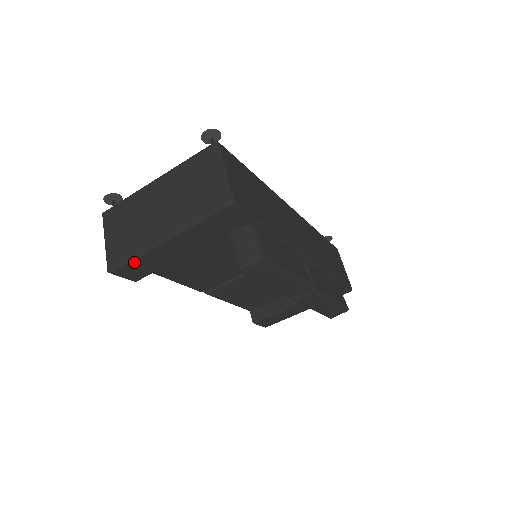
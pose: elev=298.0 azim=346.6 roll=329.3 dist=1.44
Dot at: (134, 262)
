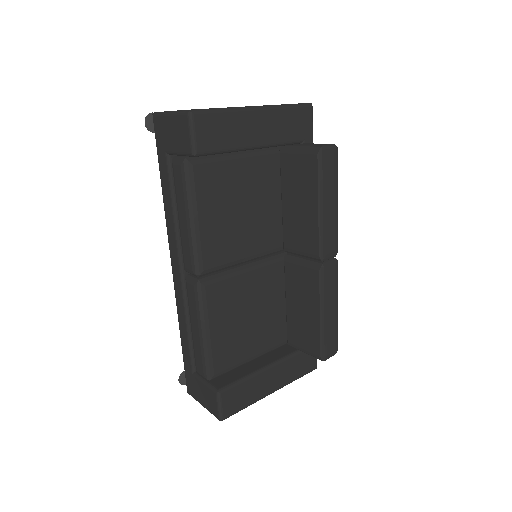
Dot at: (219, 115)
